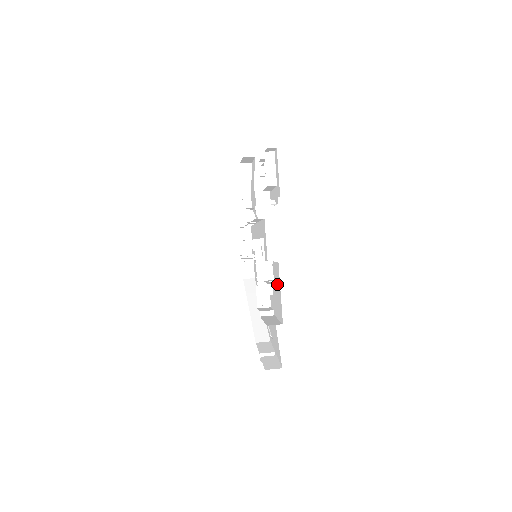
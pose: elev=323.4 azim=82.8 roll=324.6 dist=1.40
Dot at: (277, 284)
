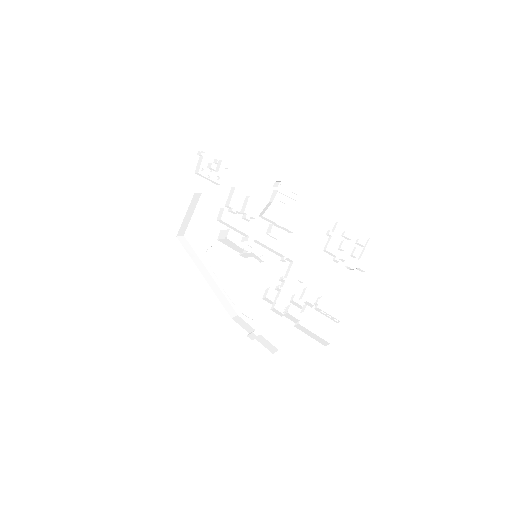
Dot at: (330, 317)
